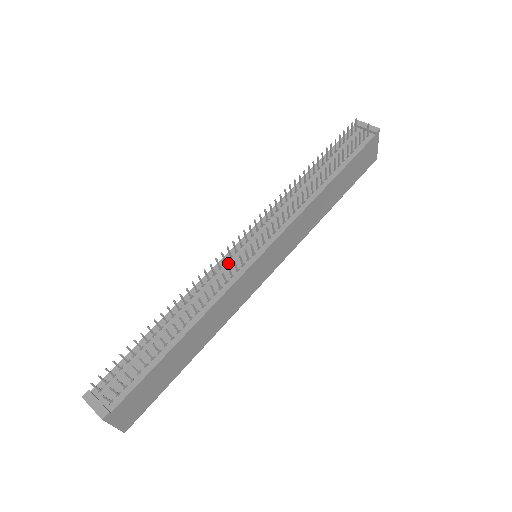
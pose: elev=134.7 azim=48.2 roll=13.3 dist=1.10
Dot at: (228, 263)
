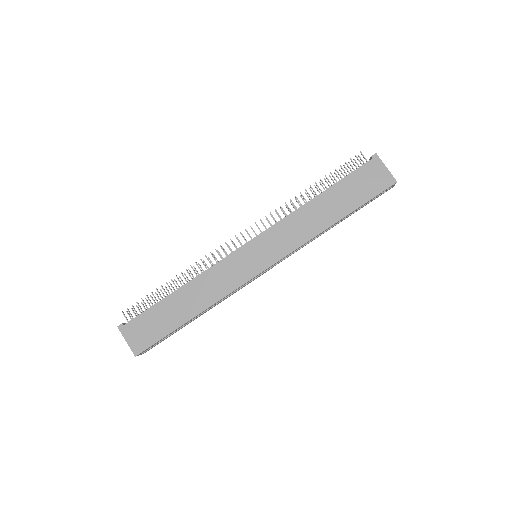
Dot at: occluded
